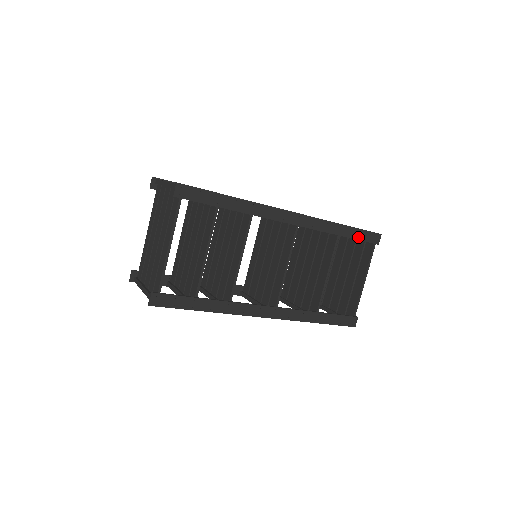
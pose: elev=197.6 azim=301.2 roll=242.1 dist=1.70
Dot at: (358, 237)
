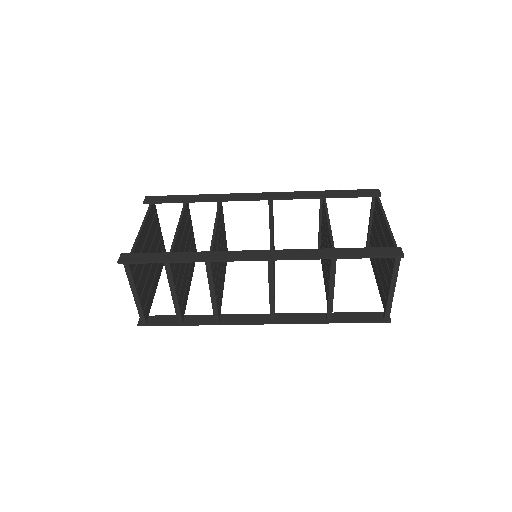
Dot at: (349, 195)
